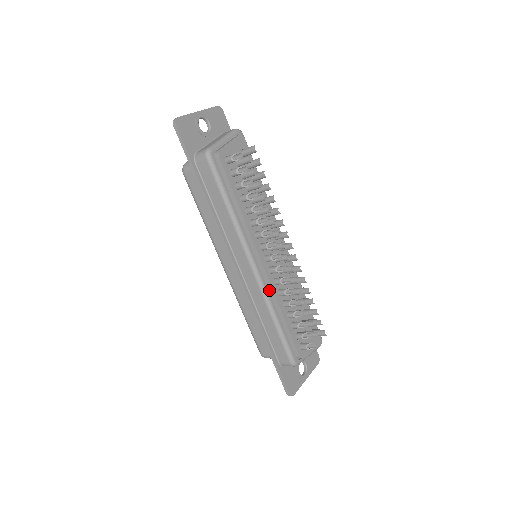
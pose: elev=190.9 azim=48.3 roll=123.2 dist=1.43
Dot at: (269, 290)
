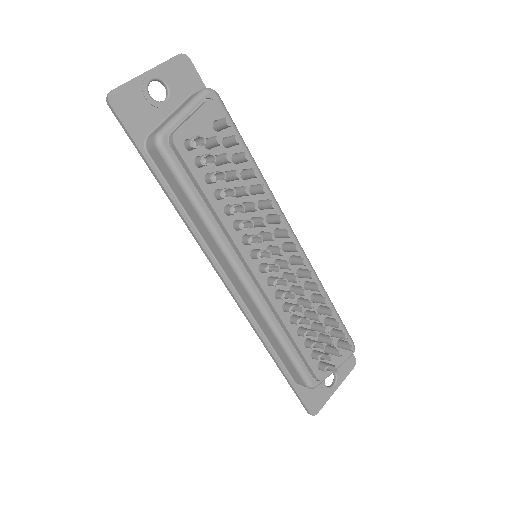
Dot at: (270, 306)
